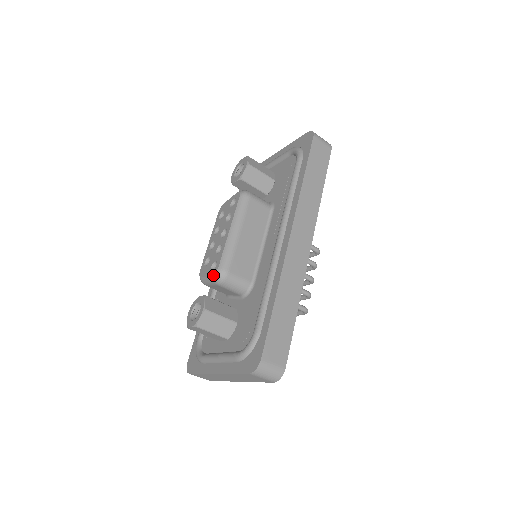
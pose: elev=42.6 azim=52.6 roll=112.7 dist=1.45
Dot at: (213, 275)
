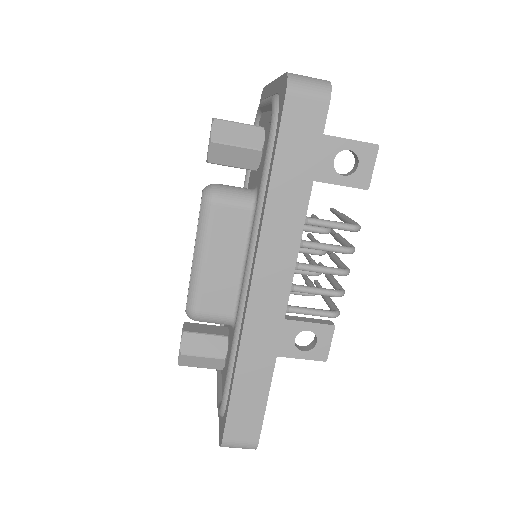
Dot at: occluded
